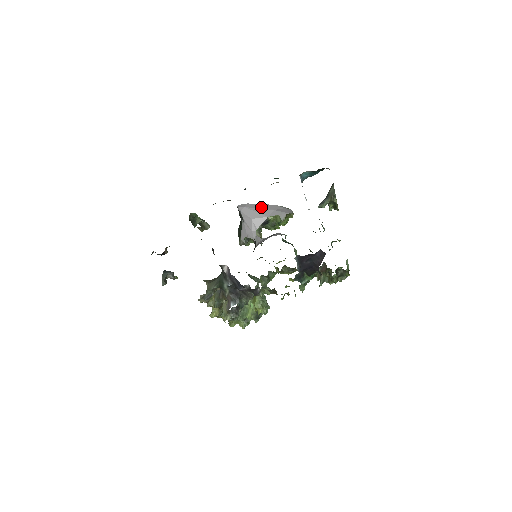
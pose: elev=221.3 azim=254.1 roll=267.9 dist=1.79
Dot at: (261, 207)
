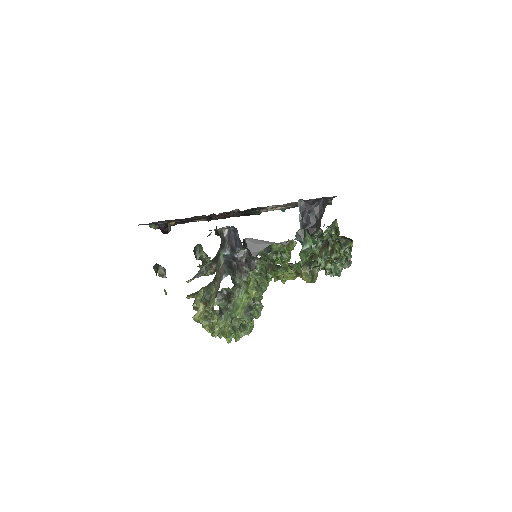
Dot at: occluded
